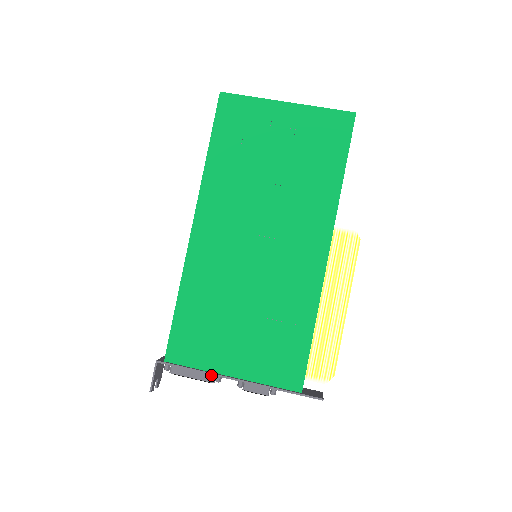
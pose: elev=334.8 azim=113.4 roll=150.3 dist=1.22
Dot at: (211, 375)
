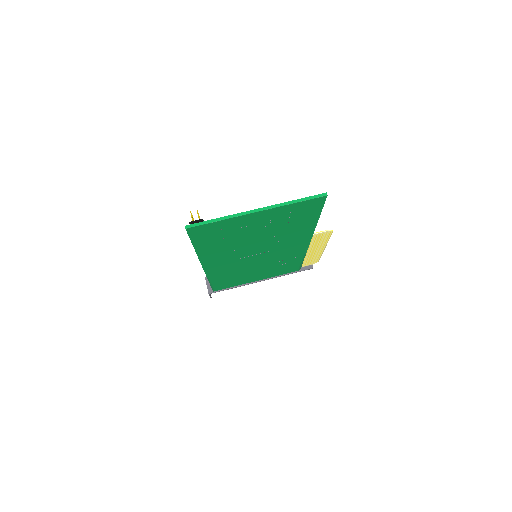
Dot at: occluded
